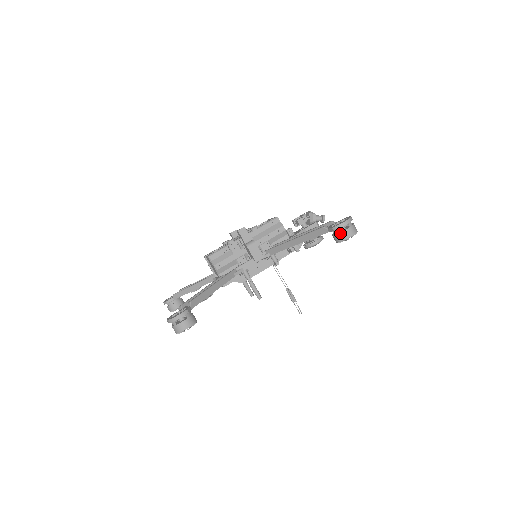
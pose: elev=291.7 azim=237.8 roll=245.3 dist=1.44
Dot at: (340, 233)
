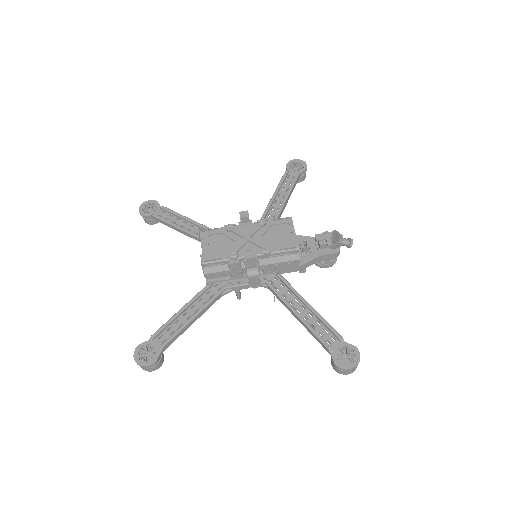
Dot at: (338, 369)
